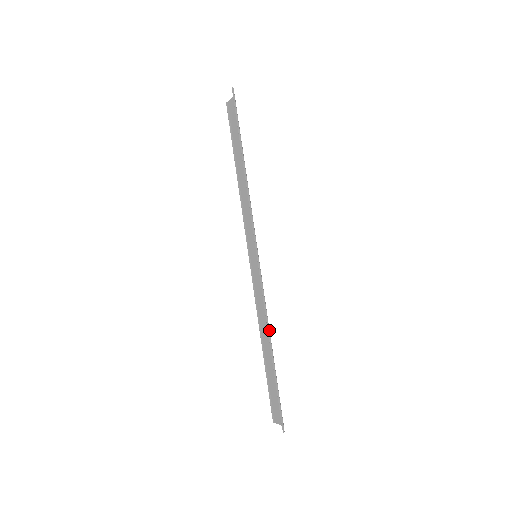
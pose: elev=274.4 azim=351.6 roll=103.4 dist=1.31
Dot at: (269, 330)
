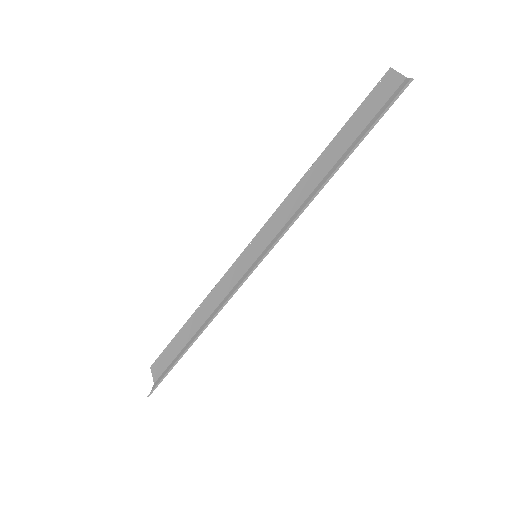
Dot at: occluded
